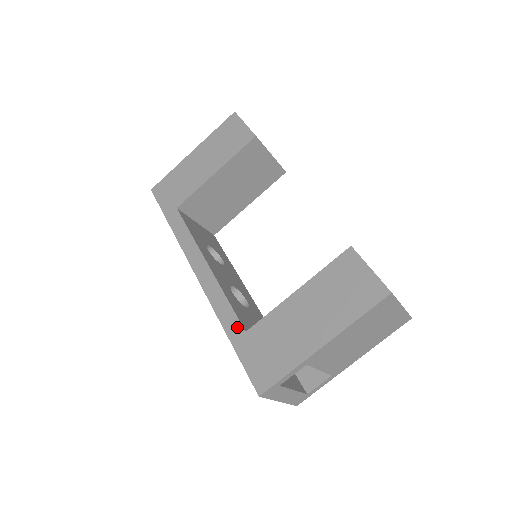
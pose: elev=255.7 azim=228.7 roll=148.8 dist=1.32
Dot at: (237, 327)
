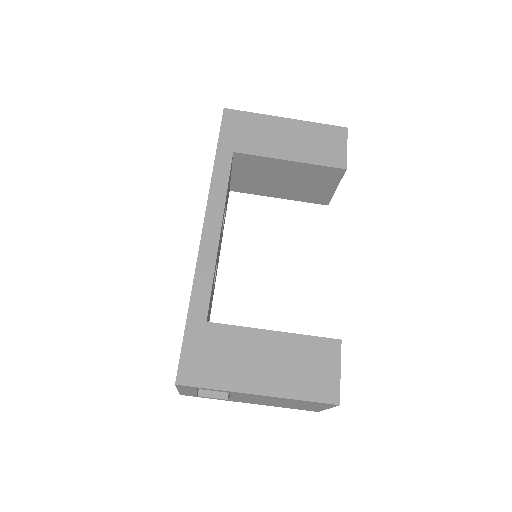
Dot at: (203, 310)
